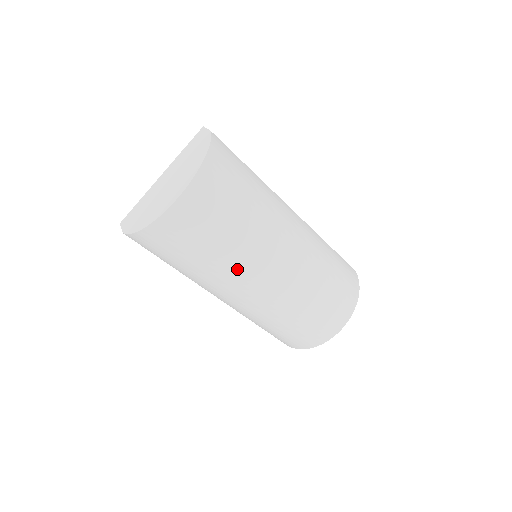
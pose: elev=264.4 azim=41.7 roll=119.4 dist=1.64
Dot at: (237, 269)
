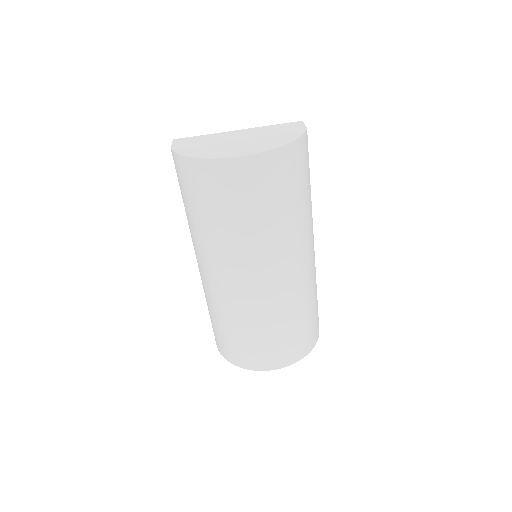
Dot at: (236, 252)
